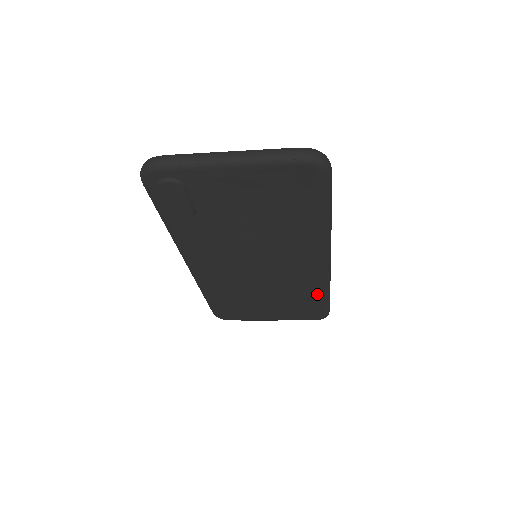
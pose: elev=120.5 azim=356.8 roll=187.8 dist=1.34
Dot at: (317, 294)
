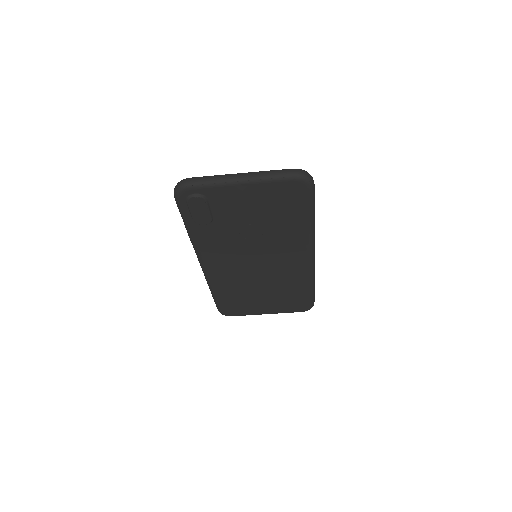
Dot at: (304, 287)
